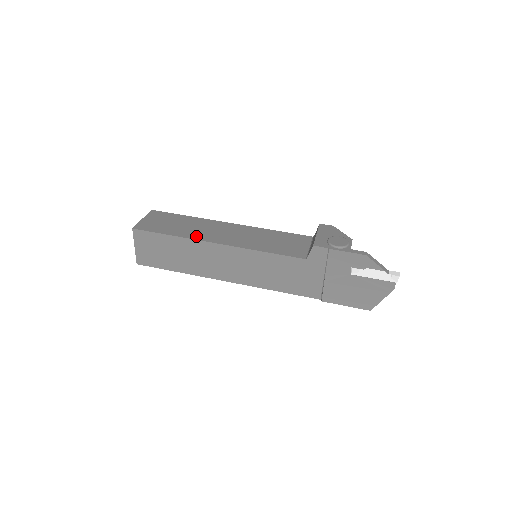
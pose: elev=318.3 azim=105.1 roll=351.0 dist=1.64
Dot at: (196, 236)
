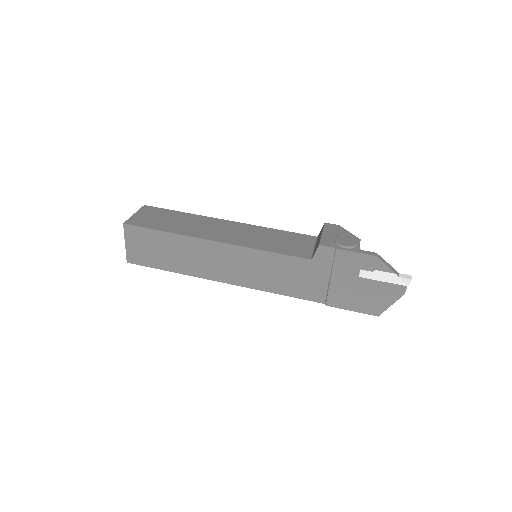
Dot at: (192, 233)
